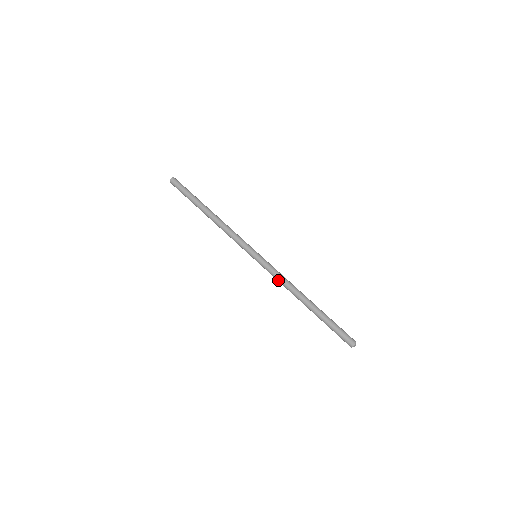
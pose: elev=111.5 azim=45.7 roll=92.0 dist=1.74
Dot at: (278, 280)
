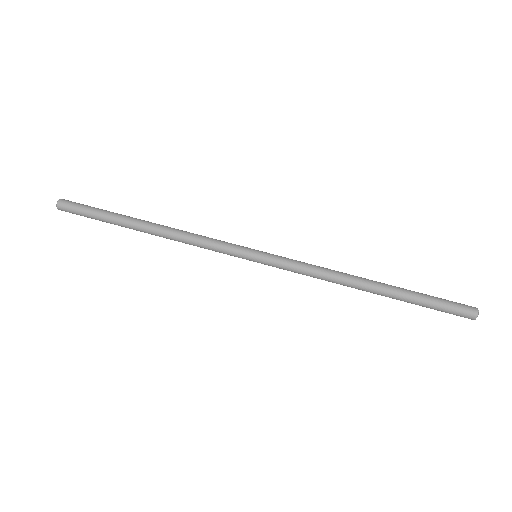
Dot at: occluded
